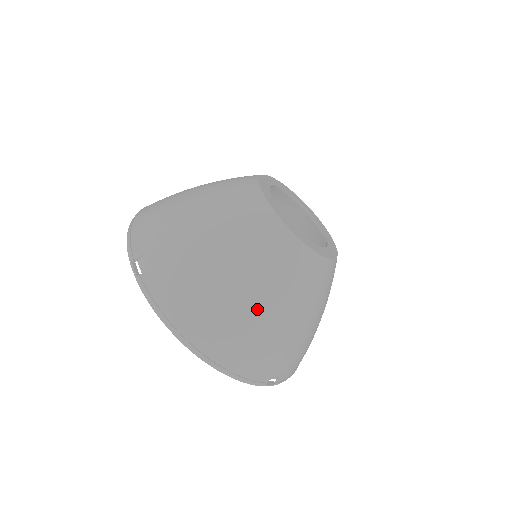
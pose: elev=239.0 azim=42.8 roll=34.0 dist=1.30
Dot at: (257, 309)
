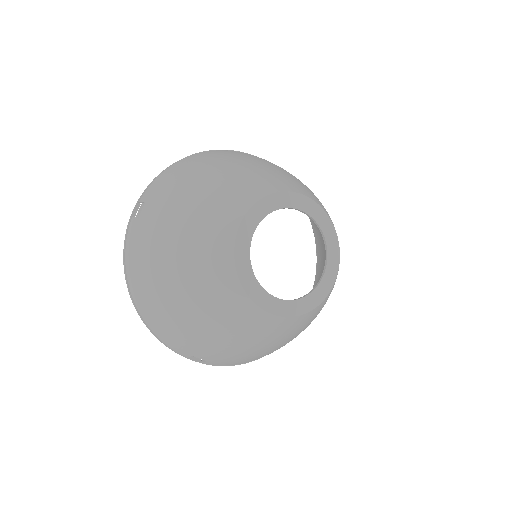
Dot at: occluded
